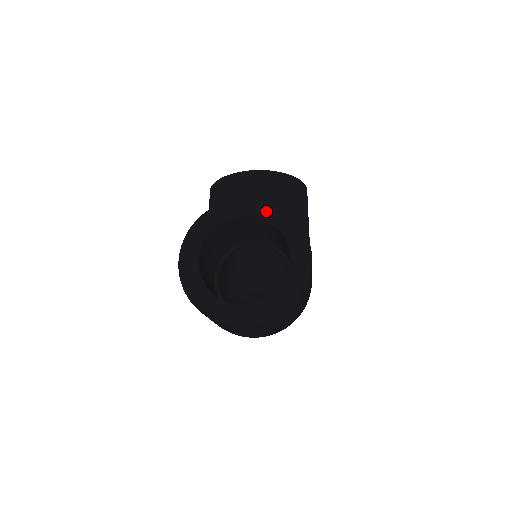
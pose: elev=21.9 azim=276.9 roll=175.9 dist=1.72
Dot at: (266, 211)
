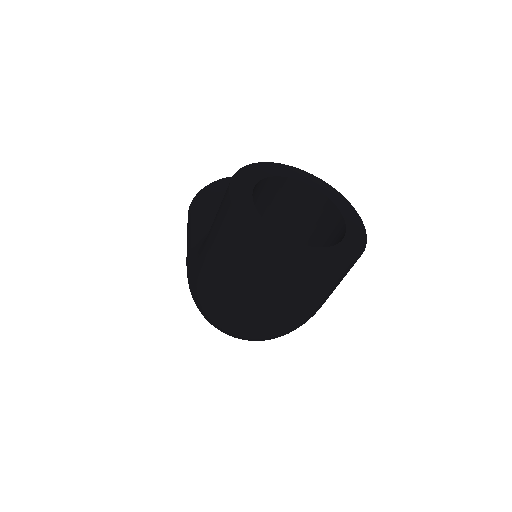
Dot at: (313, 181)
